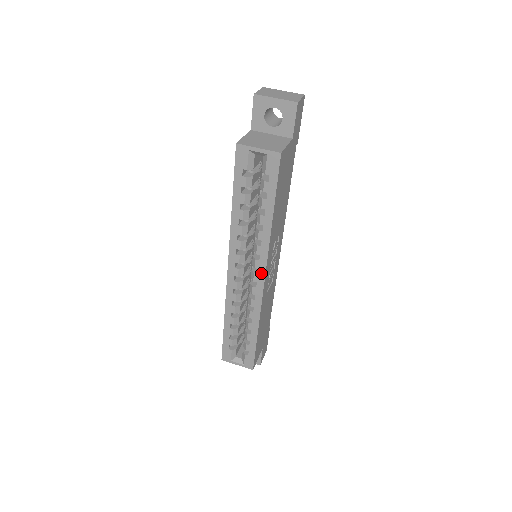
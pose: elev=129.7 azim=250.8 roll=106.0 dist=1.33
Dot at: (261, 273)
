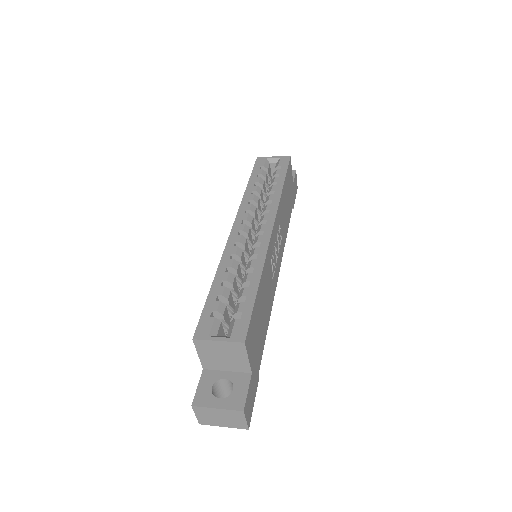
Dot at: (270, 222)
